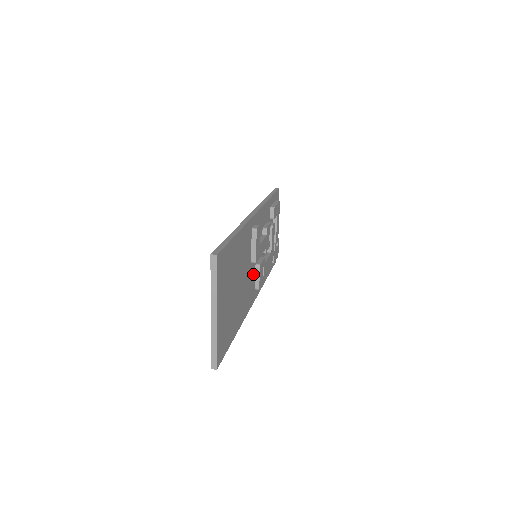
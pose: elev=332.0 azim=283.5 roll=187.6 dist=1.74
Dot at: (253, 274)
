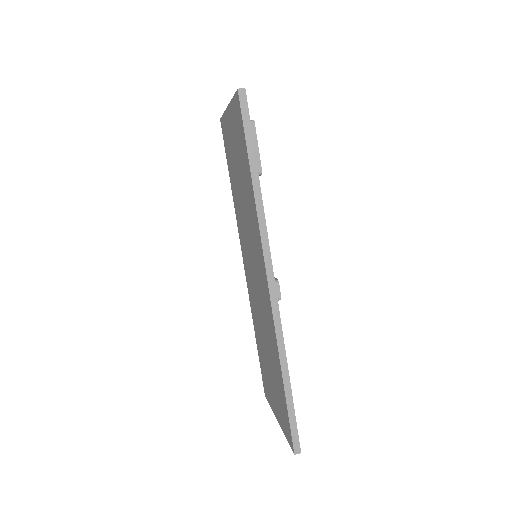
Dot at: occluded
